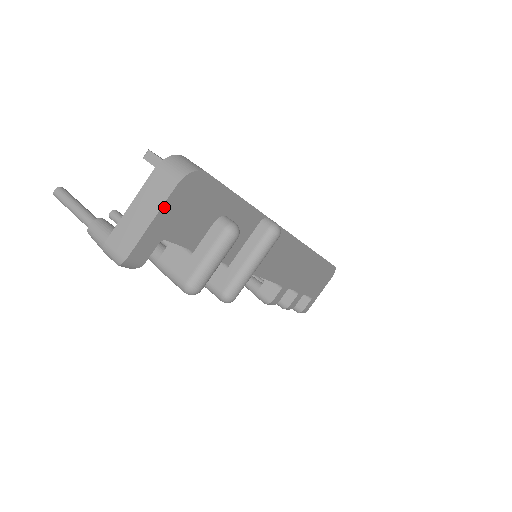
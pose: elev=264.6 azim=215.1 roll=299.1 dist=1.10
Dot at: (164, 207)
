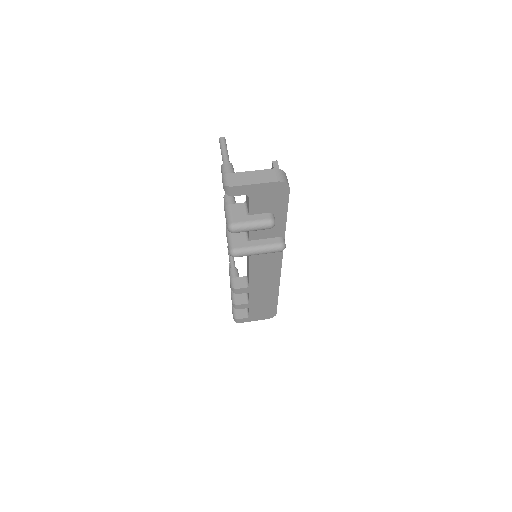
Dot at: (264, 184)
